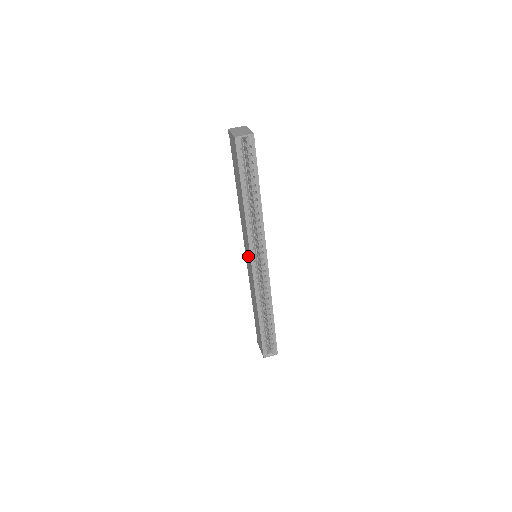
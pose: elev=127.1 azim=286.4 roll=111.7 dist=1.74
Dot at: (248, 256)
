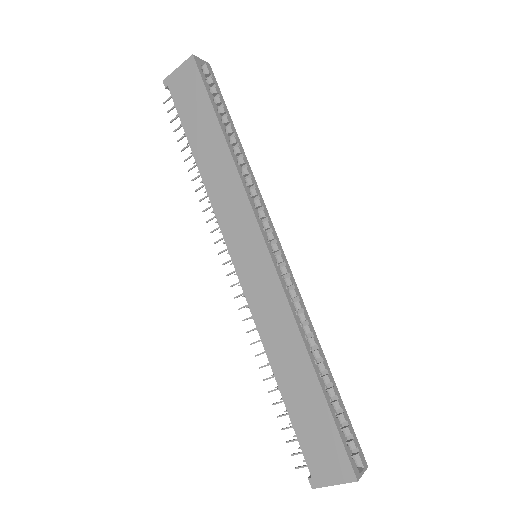
Dot at: (250, 247)
